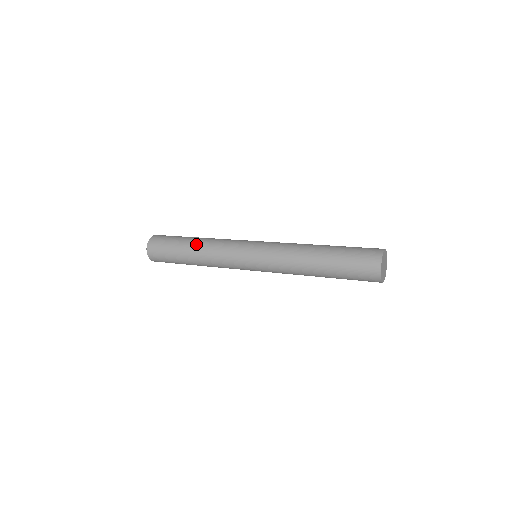
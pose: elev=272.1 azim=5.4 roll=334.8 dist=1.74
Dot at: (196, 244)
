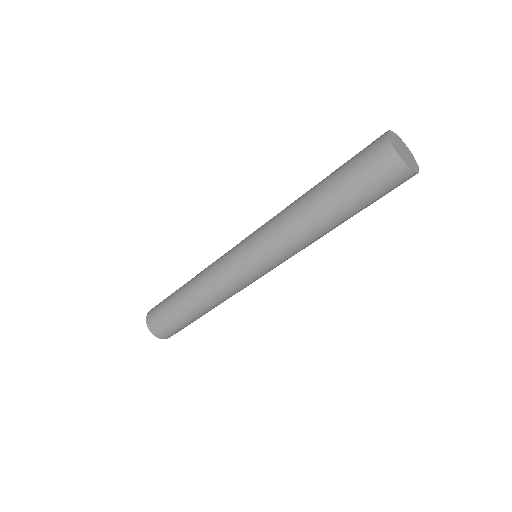
Dot at: (190, 280)
